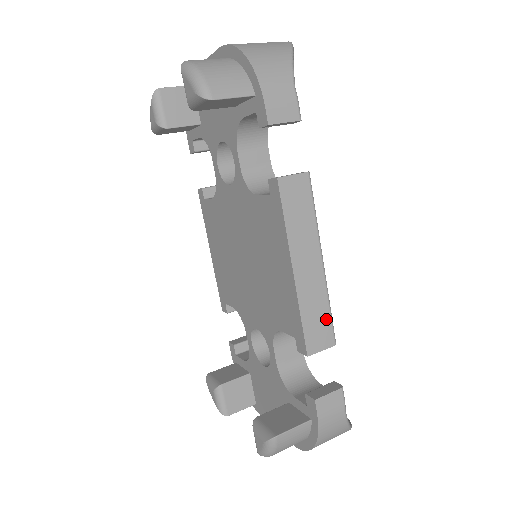
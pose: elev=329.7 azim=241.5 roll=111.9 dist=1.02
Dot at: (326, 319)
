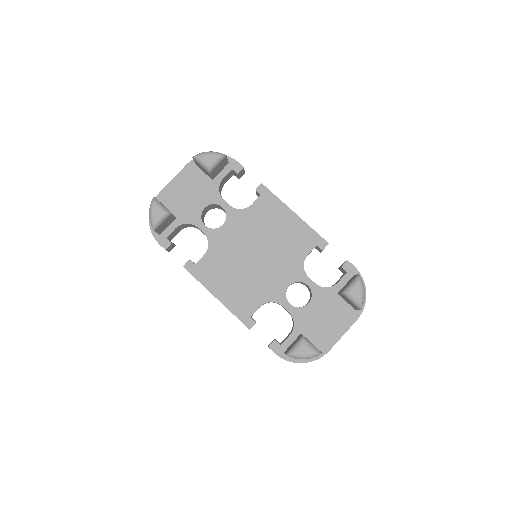
Dot at: occluded
